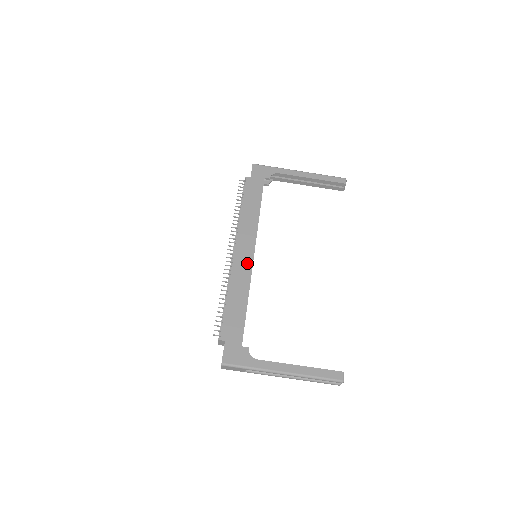
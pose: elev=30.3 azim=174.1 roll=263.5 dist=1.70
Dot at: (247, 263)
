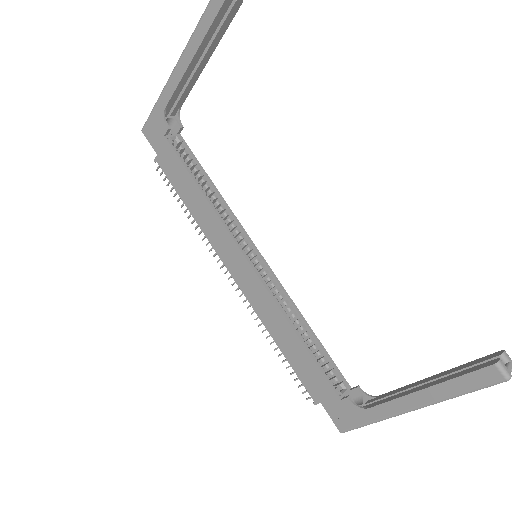
Dot at: (254, 283)
